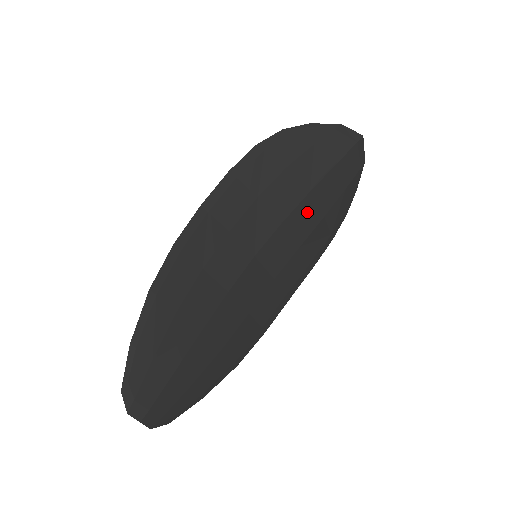
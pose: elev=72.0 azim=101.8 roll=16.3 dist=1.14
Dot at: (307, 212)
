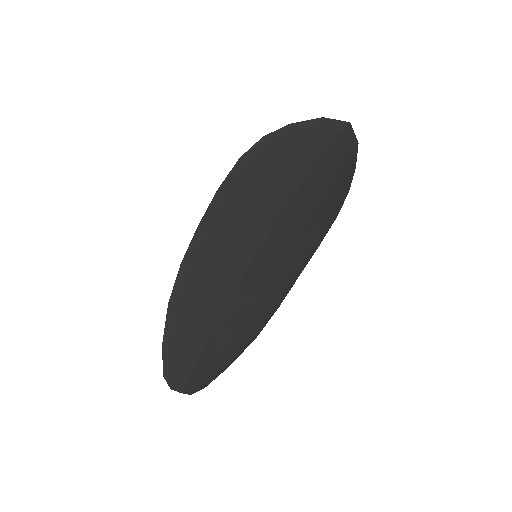
Dot at: (301, 206)
